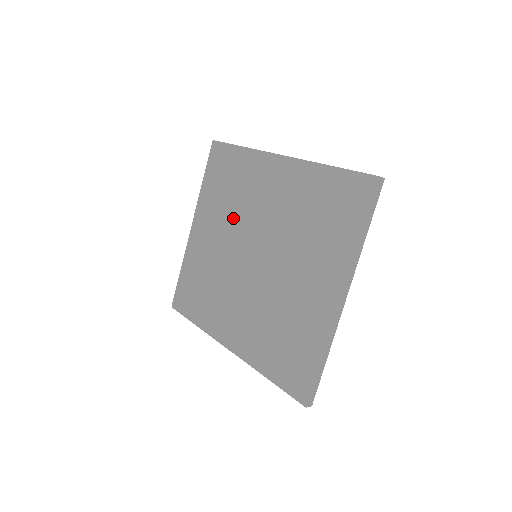
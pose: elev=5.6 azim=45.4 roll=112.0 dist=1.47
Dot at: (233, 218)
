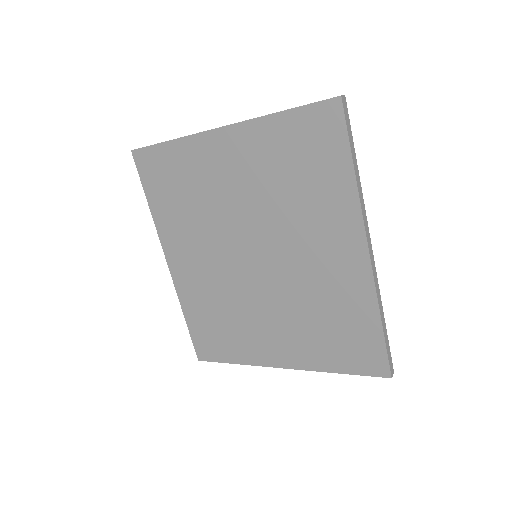
Dot at: (270, 206)
